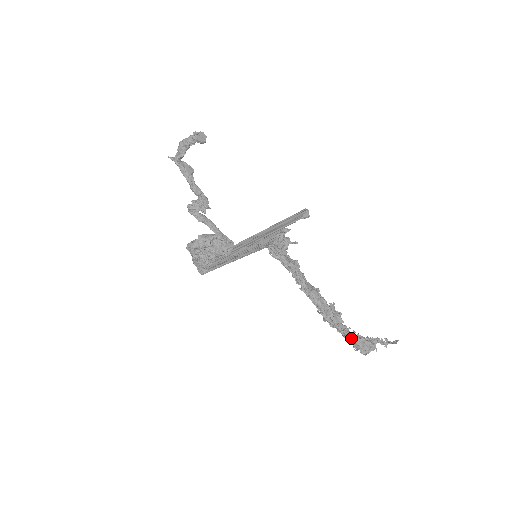
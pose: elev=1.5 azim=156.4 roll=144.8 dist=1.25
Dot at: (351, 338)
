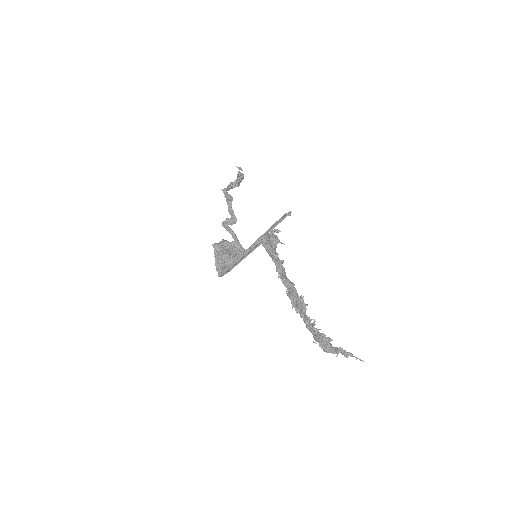
Dot at: (311, 325)
